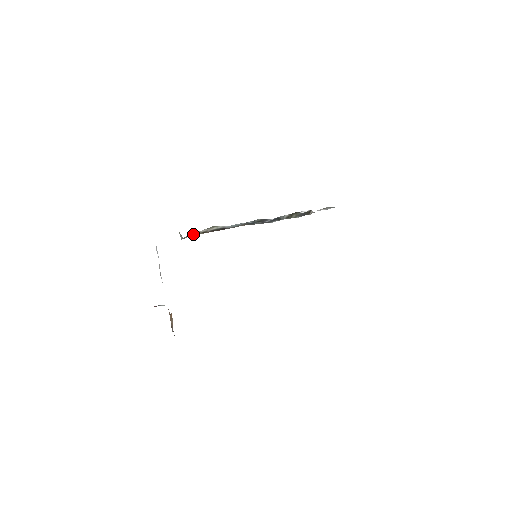
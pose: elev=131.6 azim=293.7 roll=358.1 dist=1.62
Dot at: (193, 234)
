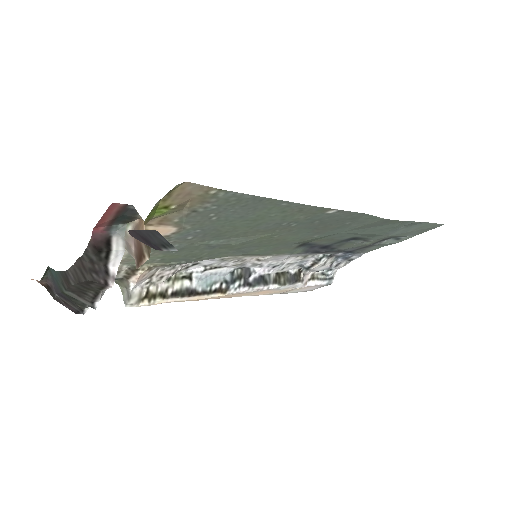
Dot at: (145, 296)
